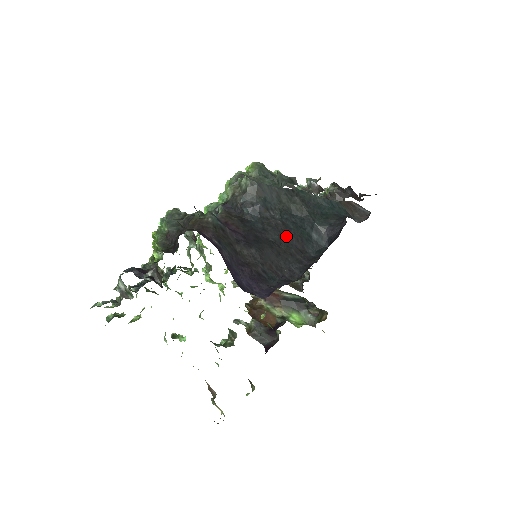
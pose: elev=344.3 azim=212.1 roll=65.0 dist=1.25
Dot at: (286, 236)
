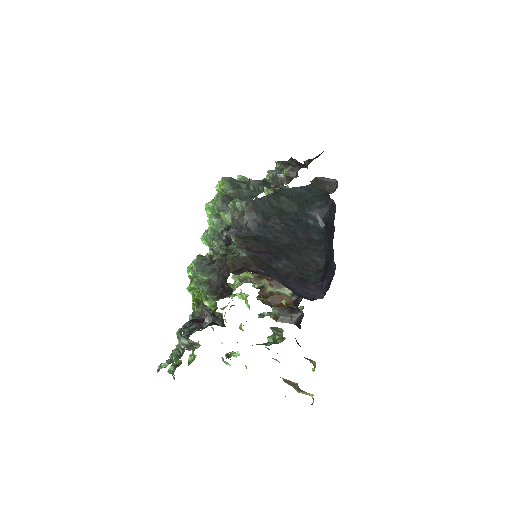
Dot at: (294, 234)
